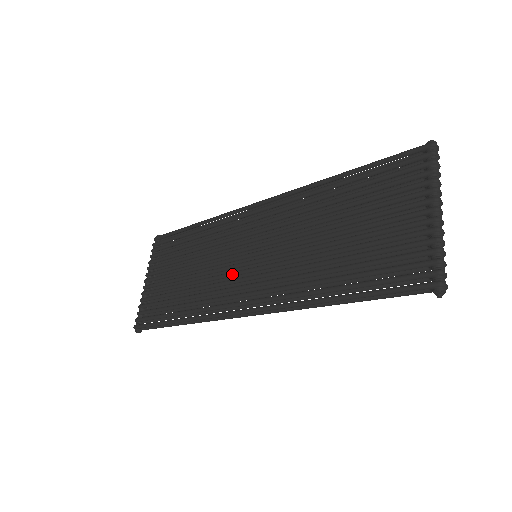
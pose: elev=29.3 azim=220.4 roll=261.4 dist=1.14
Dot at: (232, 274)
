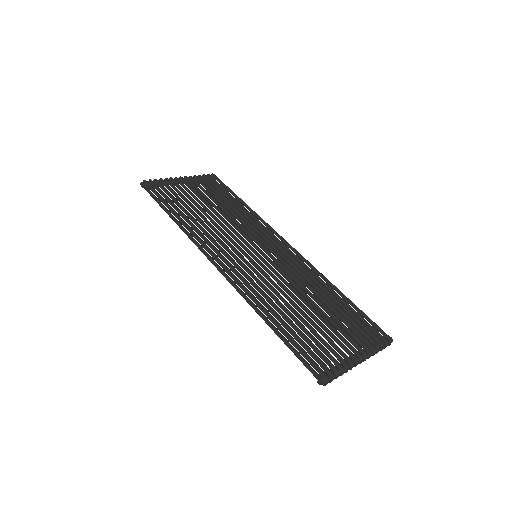
Dot at: (236, 243)
